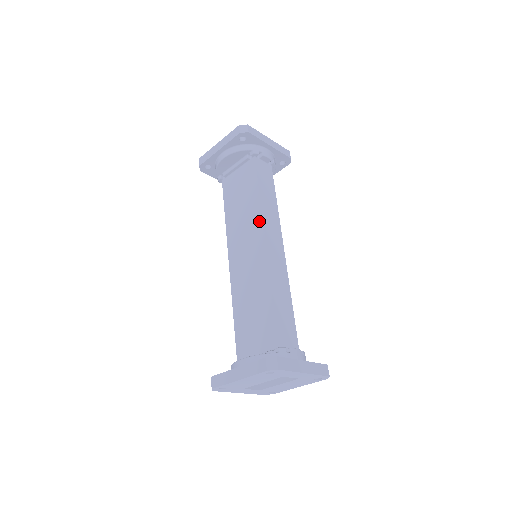
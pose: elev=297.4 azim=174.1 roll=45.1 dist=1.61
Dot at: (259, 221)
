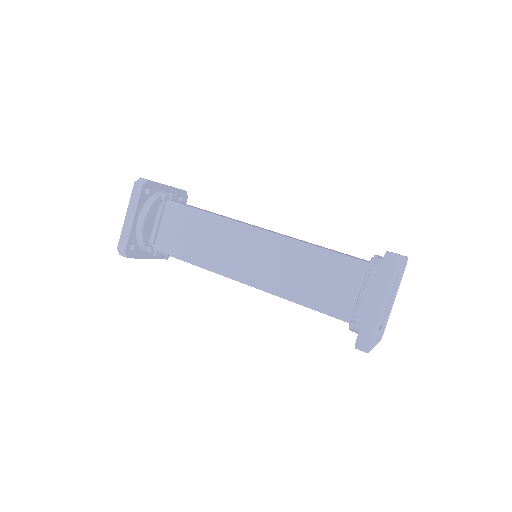
Dot at: (233, 225)
